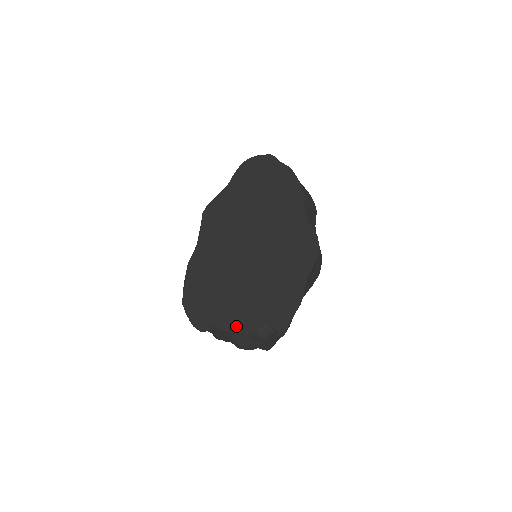
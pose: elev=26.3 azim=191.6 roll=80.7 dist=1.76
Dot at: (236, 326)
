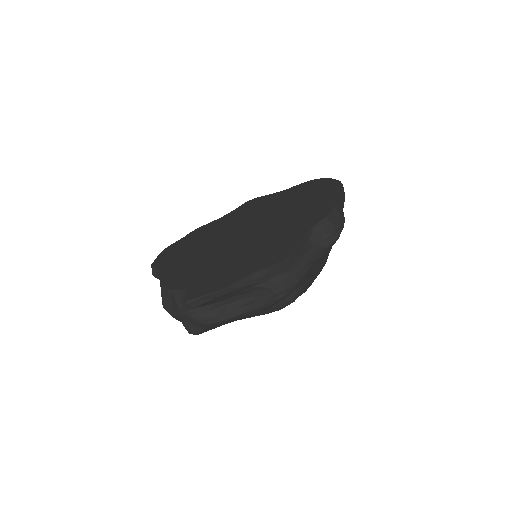
Dot at: (169, 280)
